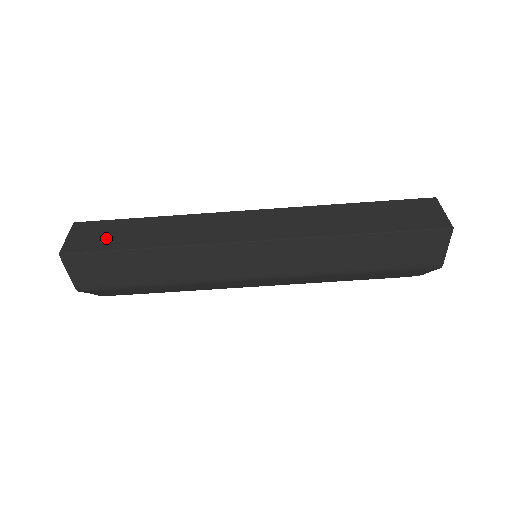
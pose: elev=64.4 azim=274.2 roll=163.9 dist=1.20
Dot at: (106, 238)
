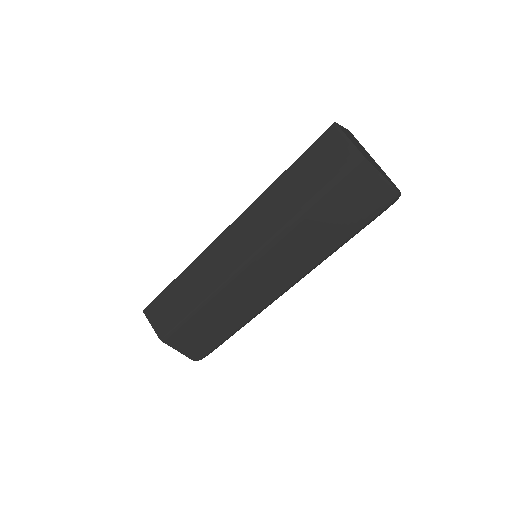
Dot at: occluded
